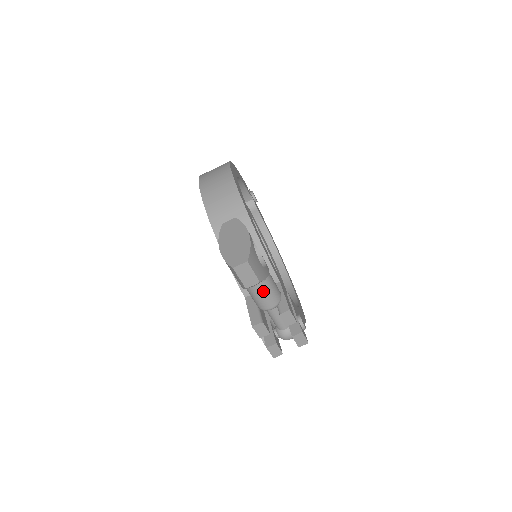
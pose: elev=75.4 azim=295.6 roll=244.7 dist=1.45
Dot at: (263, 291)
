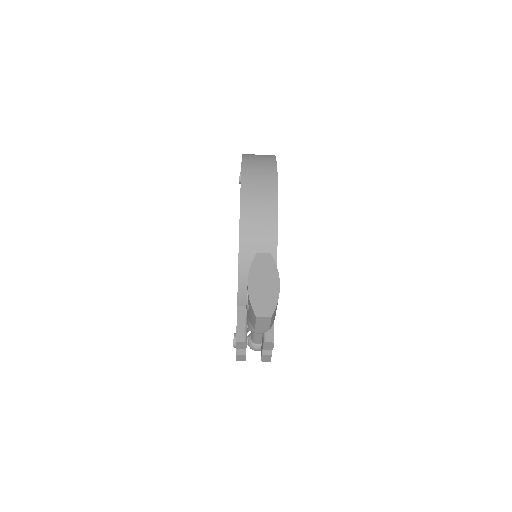
Dot at: occluded
